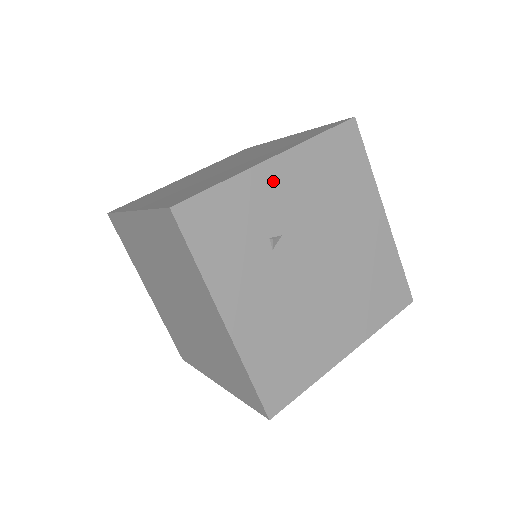
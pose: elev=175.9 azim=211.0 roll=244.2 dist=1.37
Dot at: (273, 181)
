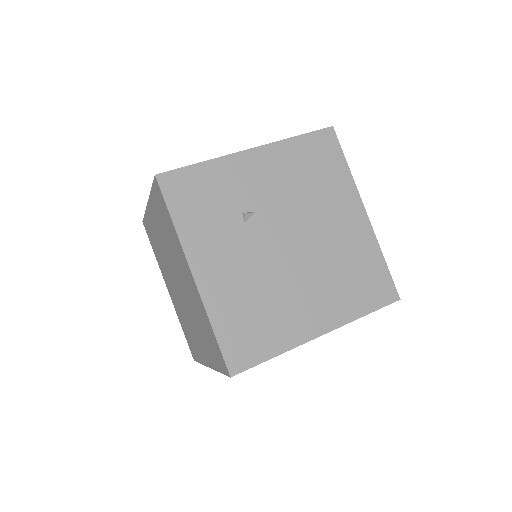
Dot at: (249, 167)
